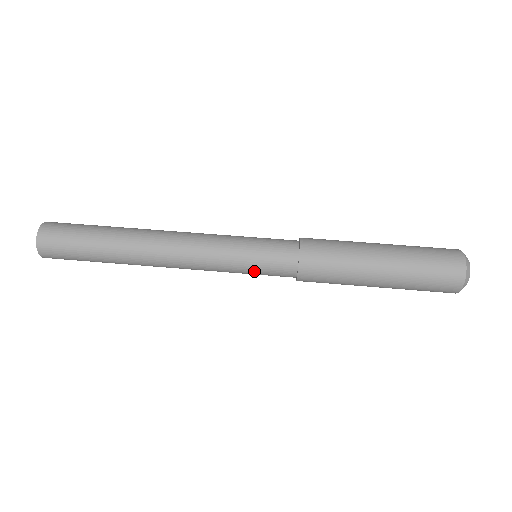
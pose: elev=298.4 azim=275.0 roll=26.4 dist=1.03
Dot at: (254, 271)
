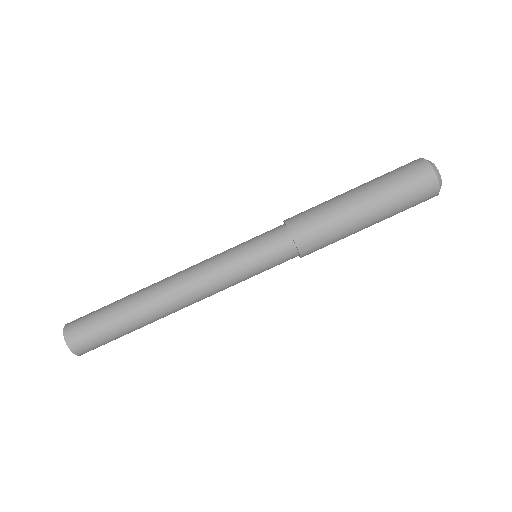
Dot at: (263, 271)
